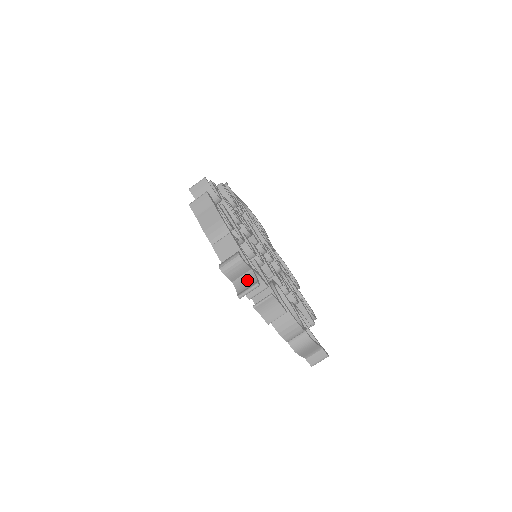
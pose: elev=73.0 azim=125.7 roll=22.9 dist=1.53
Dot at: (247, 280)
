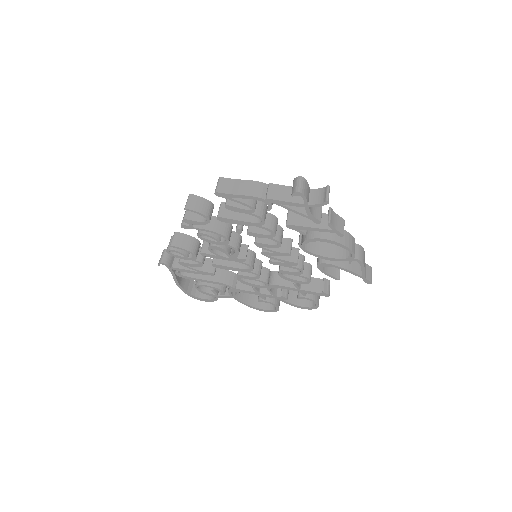
Dot at: (317, 194)
